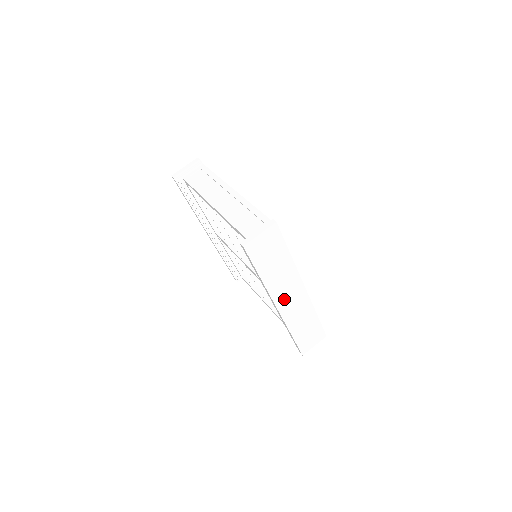
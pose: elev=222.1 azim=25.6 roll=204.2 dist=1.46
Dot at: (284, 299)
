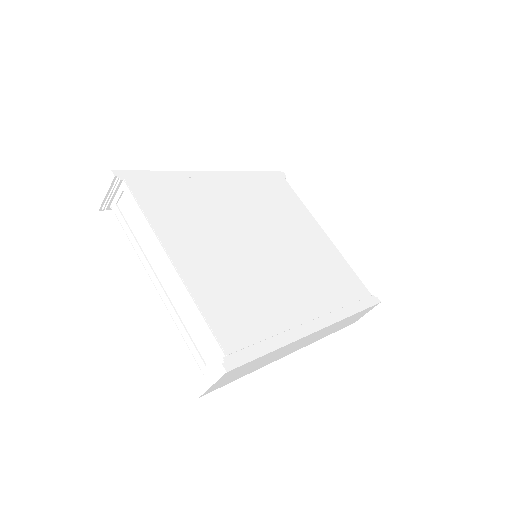
Dot at: (296, 348)
